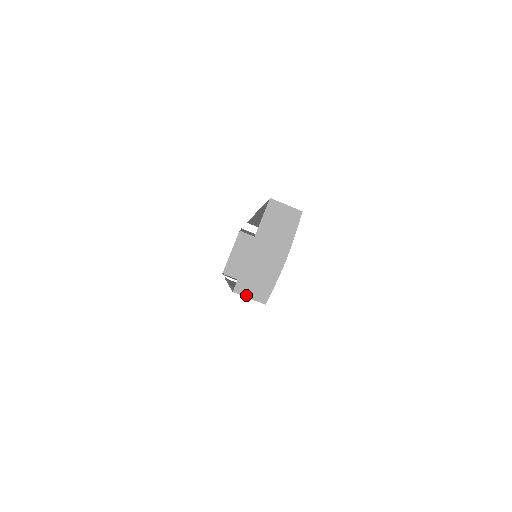
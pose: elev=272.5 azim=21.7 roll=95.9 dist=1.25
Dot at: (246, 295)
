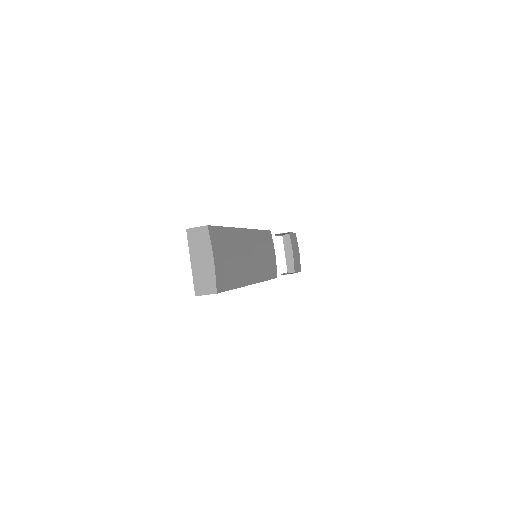
Dot at: (203, 294)
